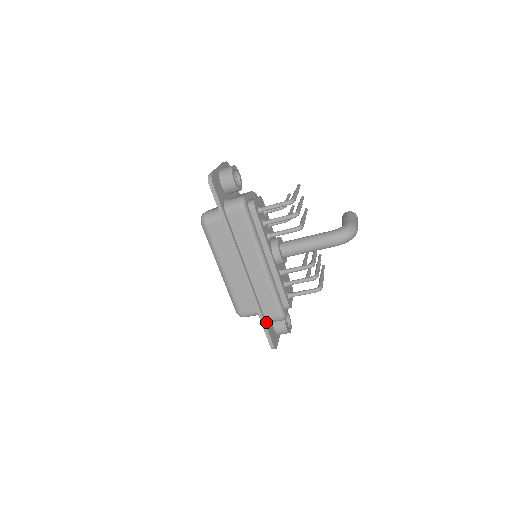
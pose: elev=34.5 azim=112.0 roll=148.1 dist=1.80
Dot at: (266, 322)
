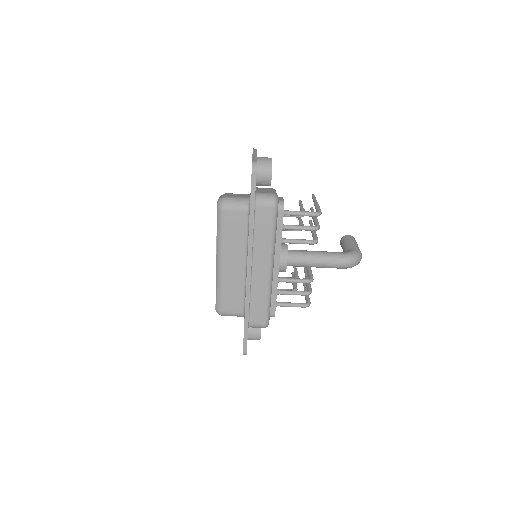
Dot at: (248, 326)
